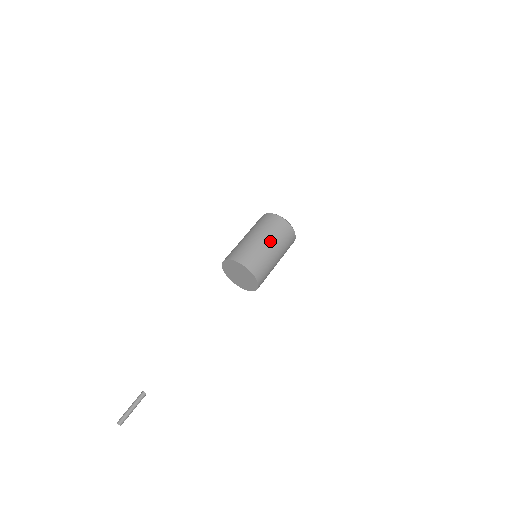
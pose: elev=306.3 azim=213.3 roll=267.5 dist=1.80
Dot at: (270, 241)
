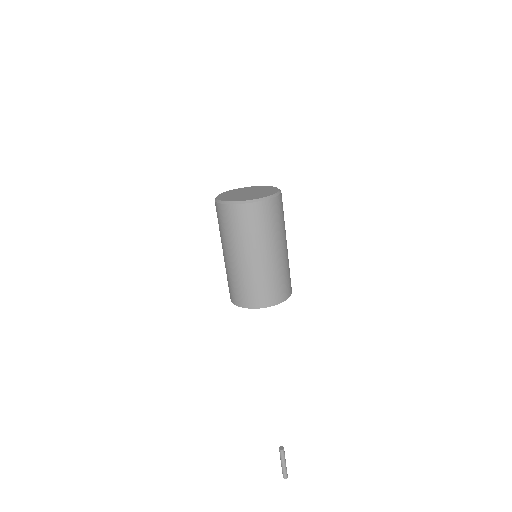
Dot at: occluded
